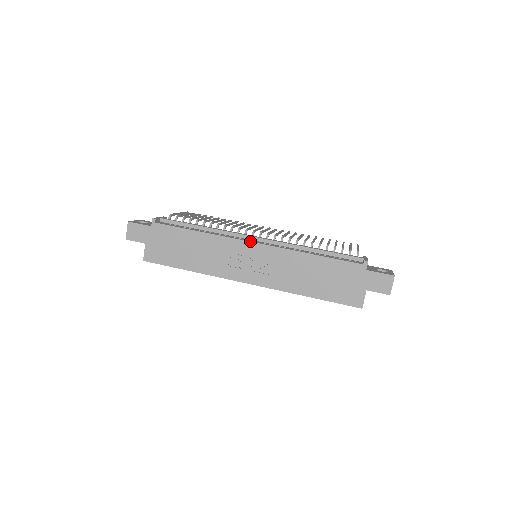
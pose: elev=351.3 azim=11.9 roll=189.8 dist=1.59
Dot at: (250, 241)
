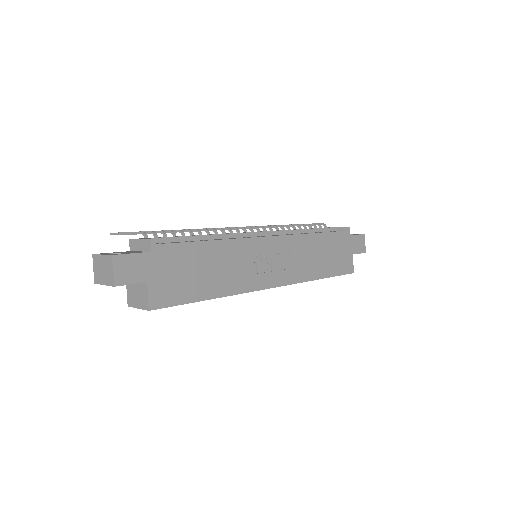
Dot at: (266, 236)
